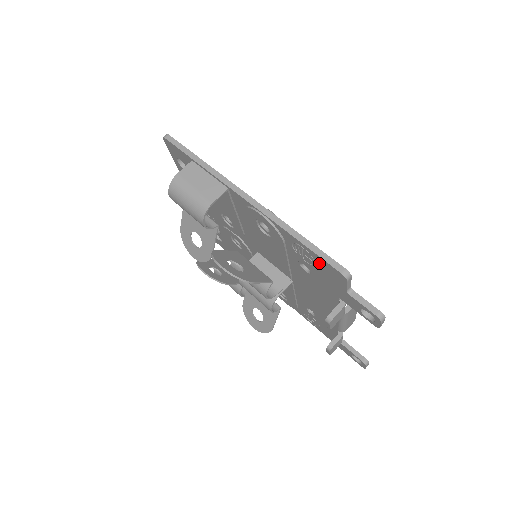
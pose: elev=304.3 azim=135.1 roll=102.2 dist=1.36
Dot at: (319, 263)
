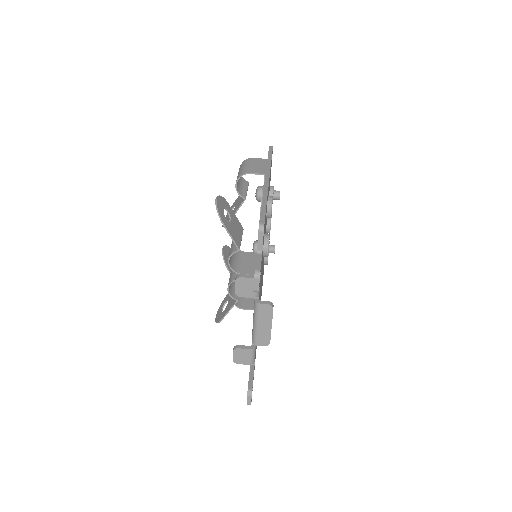
Dot at: occluded
